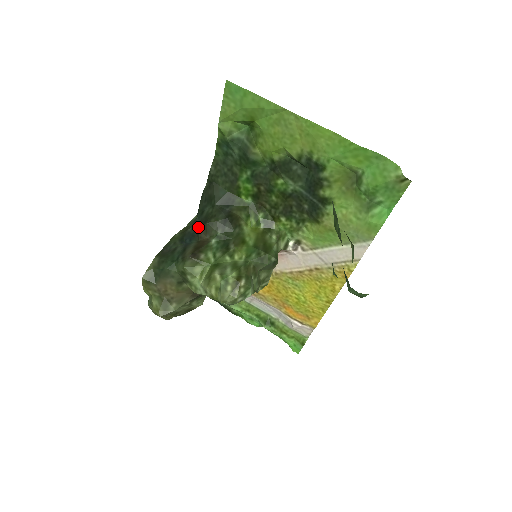
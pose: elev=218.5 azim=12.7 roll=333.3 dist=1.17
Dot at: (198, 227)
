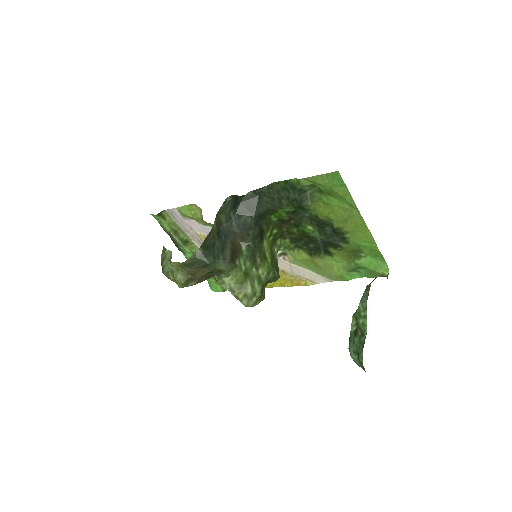
Dot at: (234, 229)
